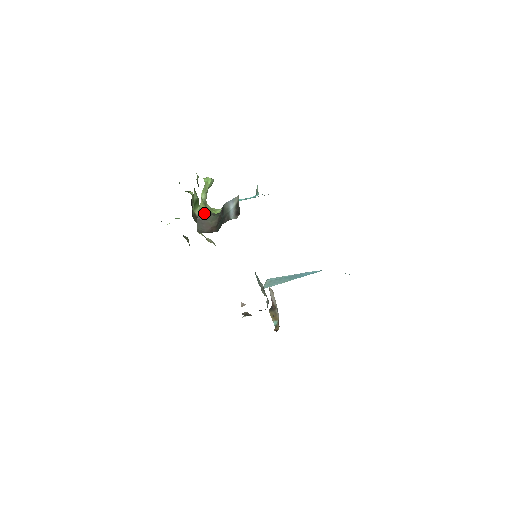
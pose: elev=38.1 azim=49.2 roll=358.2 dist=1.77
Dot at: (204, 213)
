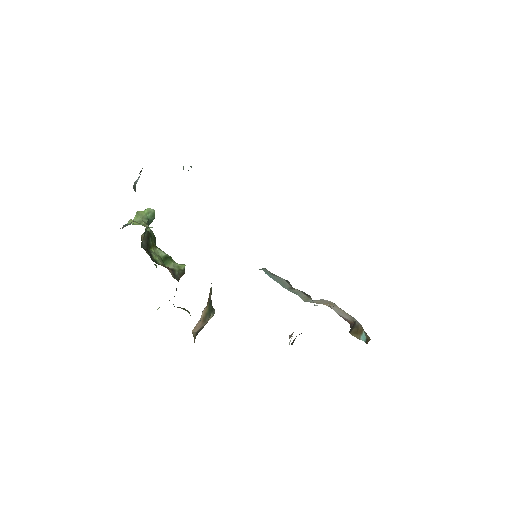
Dot at: (133, 224)
